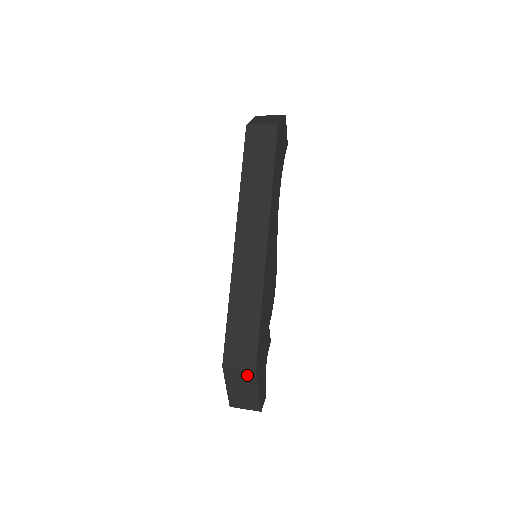
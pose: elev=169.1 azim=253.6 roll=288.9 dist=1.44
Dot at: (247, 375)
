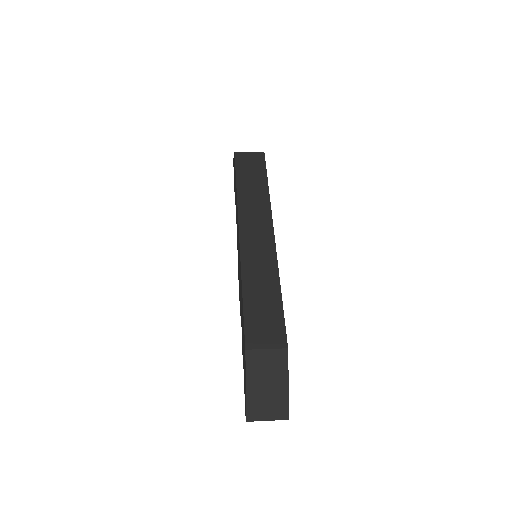
Dot at: (276, 358)
